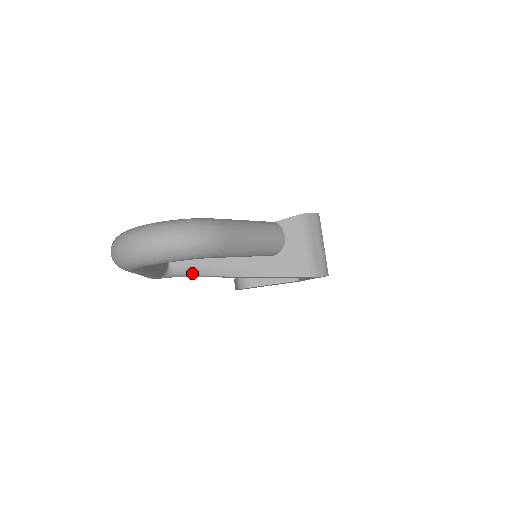
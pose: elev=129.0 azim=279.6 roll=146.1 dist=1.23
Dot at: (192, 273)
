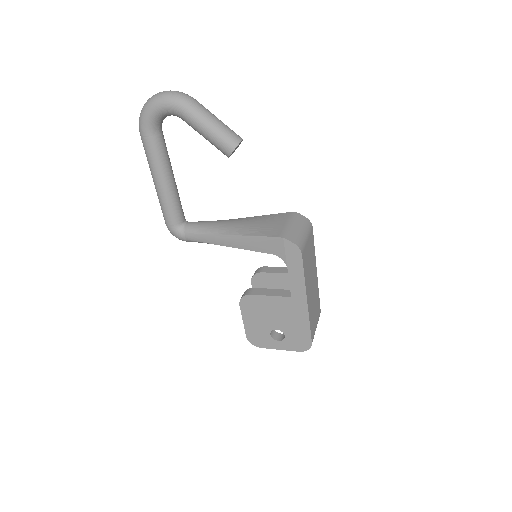
Dot at: (197, 231)
